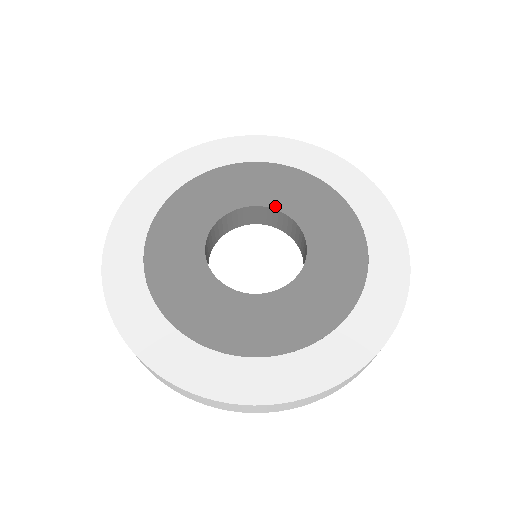
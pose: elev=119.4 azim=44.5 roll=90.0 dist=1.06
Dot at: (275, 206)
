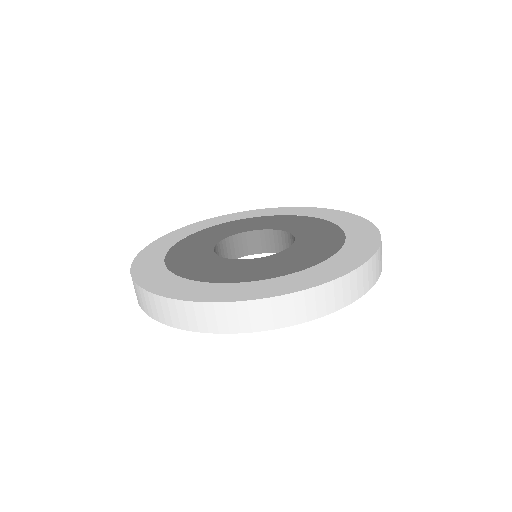
Dot at: (270, 228)
